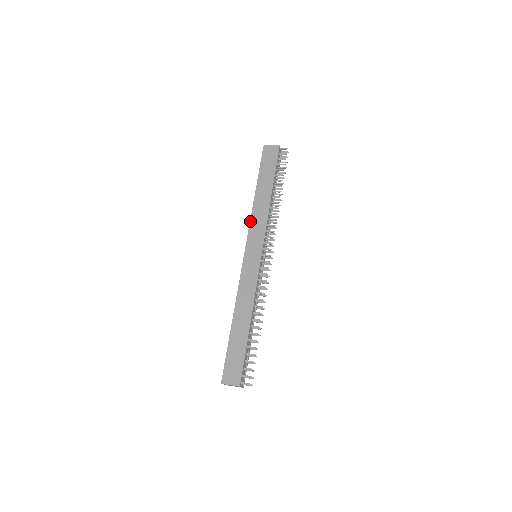
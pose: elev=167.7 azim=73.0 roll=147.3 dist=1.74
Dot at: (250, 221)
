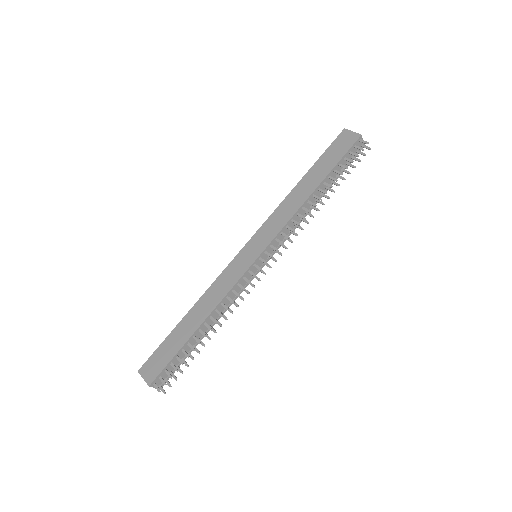
Dot at: (272, 213)
